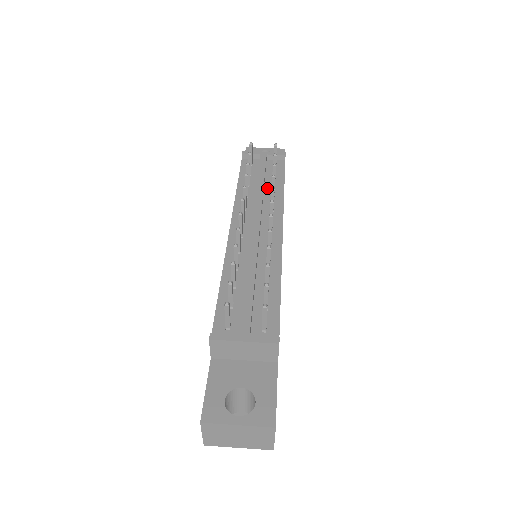
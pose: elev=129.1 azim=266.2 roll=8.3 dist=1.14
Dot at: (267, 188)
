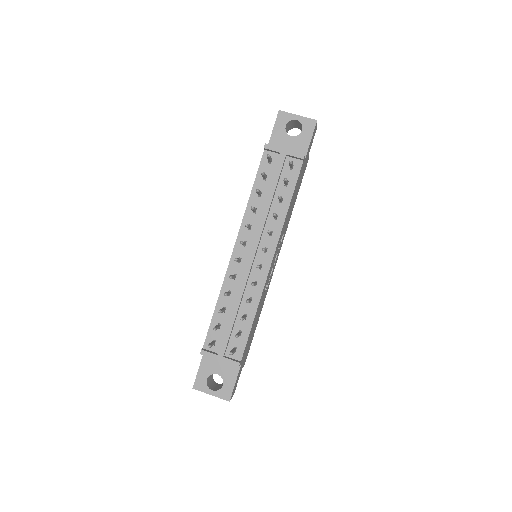
Dot at: (275, 202)
